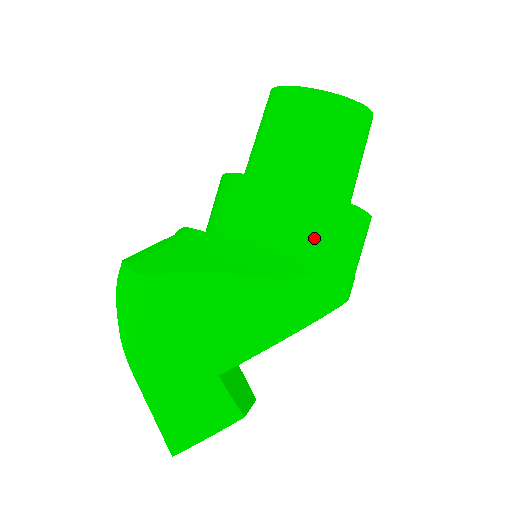
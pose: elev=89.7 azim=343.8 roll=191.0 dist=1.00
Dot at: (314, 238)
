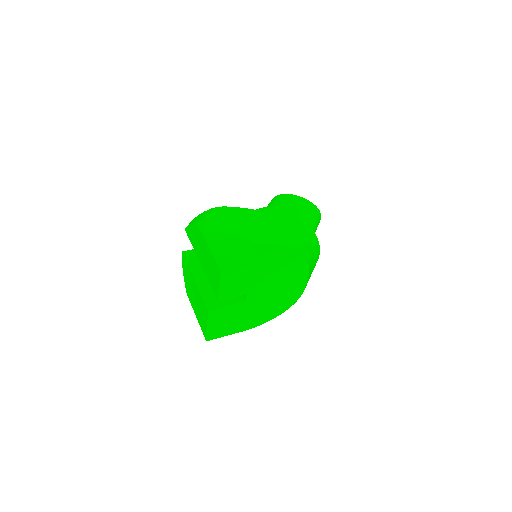
Dot at: occluded
